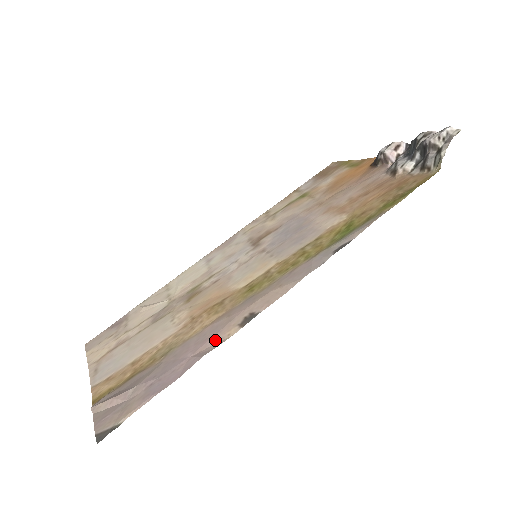
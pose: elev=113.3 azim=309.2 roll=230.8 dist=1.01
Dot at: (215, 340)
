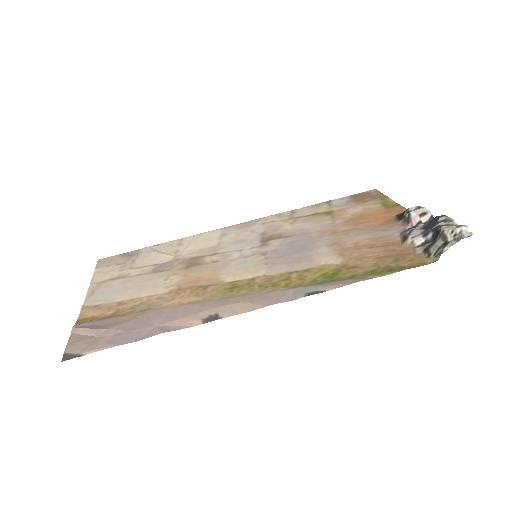
Dot at: (180, 323)
